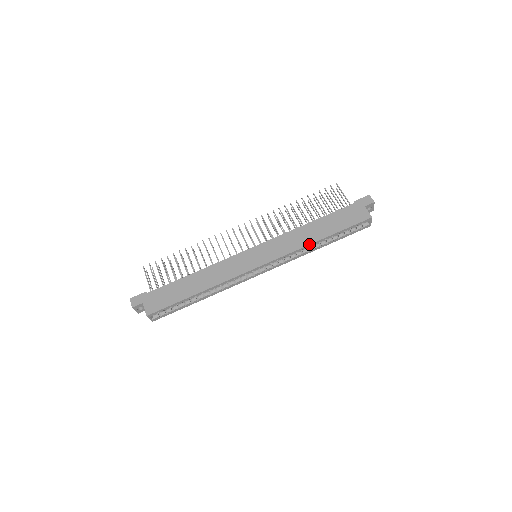
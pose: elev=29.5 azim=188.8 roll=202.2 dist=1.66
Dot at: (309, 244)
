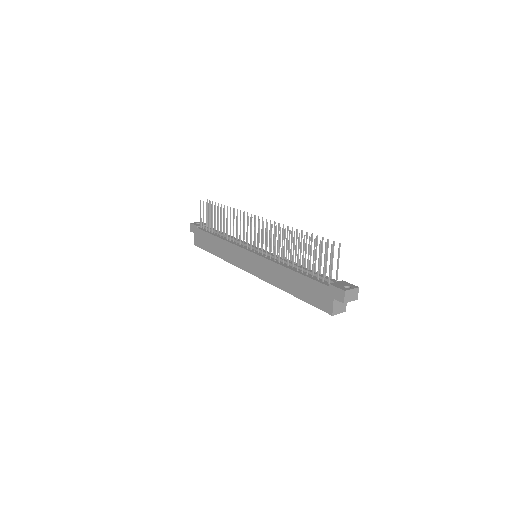
Dot at: (280, 288)
